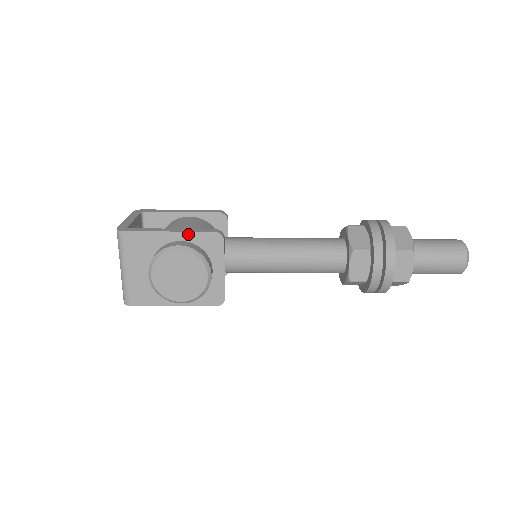
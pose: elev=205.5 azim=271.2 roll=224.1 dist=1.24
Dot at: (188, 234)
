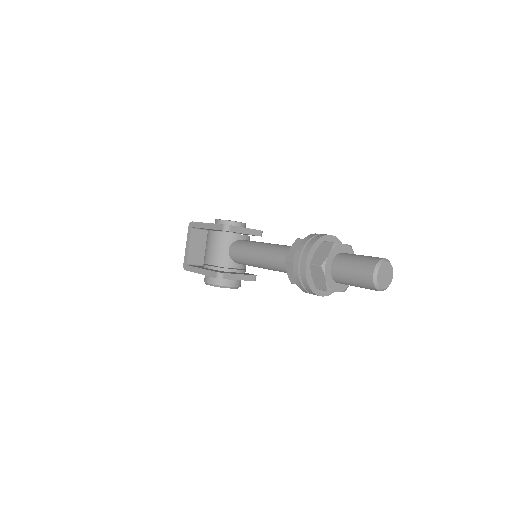
Dot at: occluded
